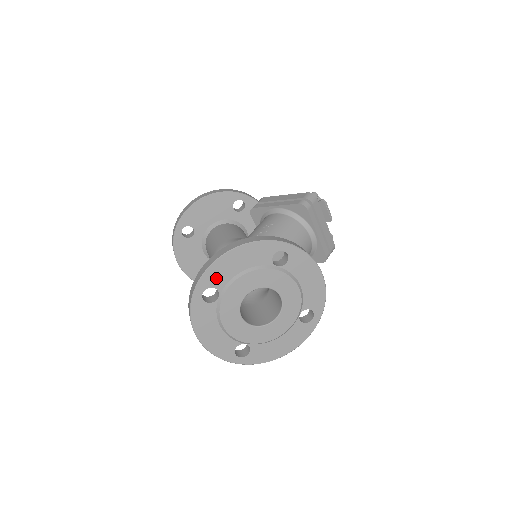
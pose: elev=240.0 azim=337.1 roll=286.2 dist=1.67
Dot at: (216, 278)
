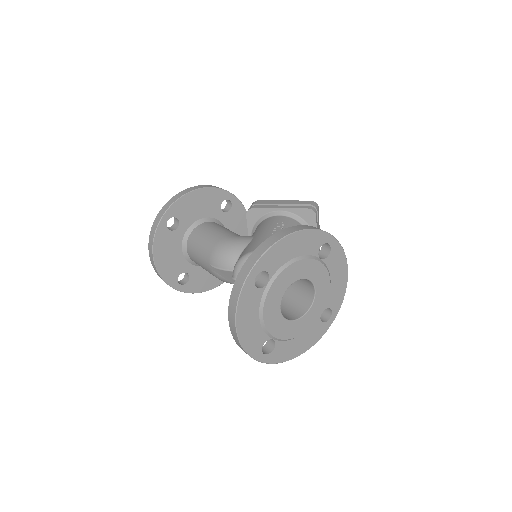
Dot at: (272, 261)
